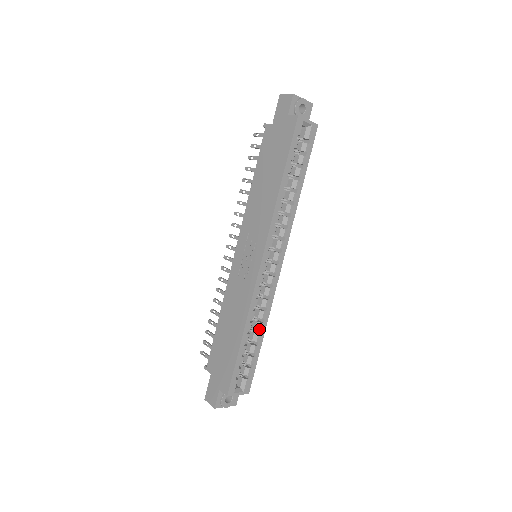
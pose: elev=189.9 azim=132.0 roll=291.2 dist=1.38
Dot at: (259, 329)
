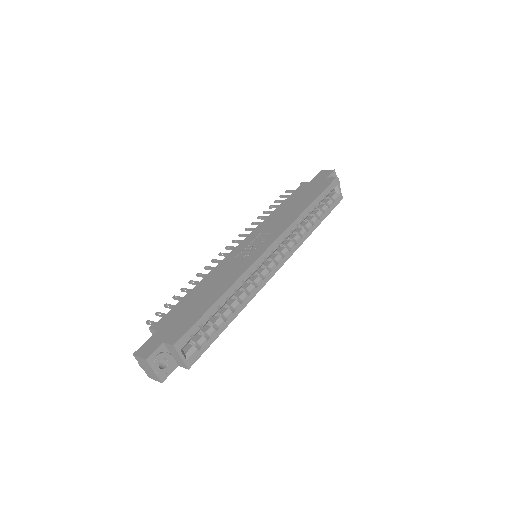
Dot at: (235, 307)
